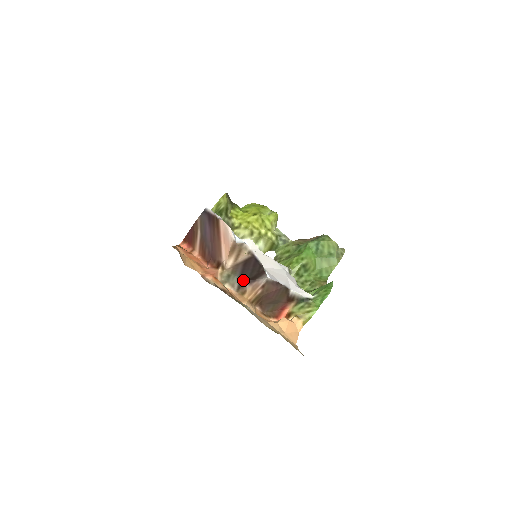
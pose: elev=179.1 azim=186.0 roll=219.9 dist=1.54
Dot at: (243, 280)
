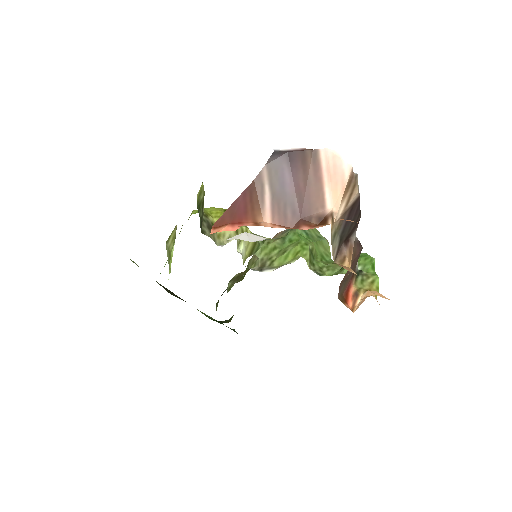
Dot at: (341, 241)
